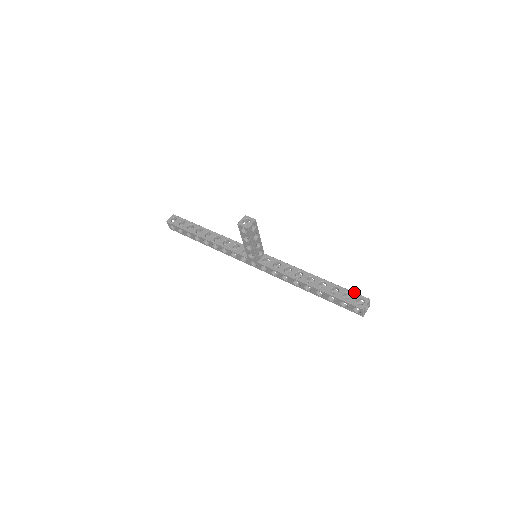
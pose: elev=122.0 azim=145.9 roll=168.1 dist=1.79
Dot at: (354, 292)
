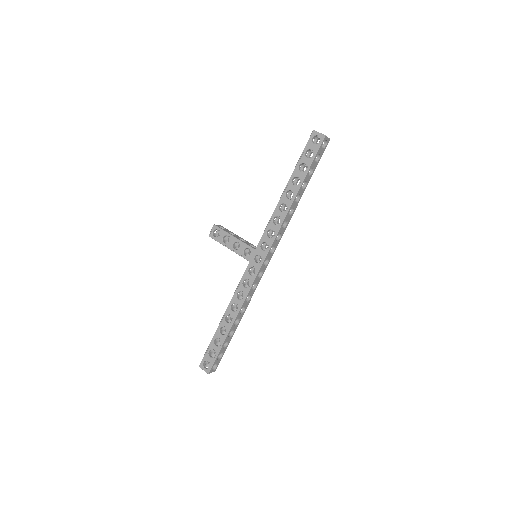
Dot at: occluded
